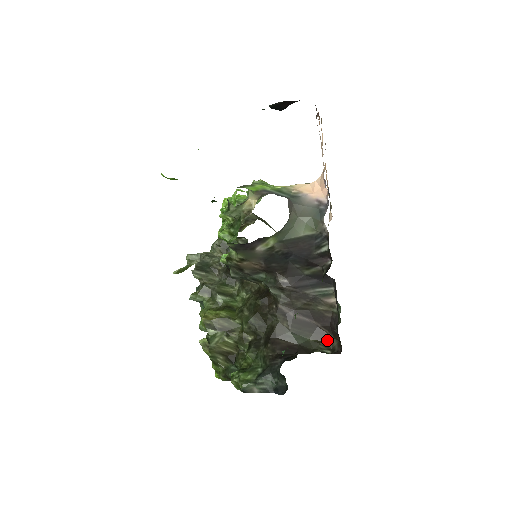
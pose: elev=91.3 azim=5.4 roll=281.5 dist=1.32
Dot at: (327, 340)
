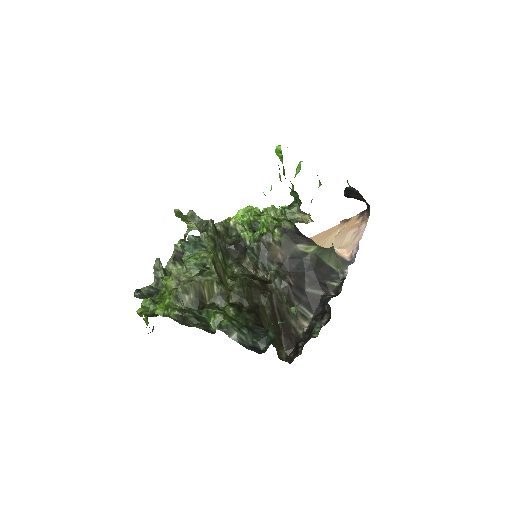
Dot at: (281, 349)
